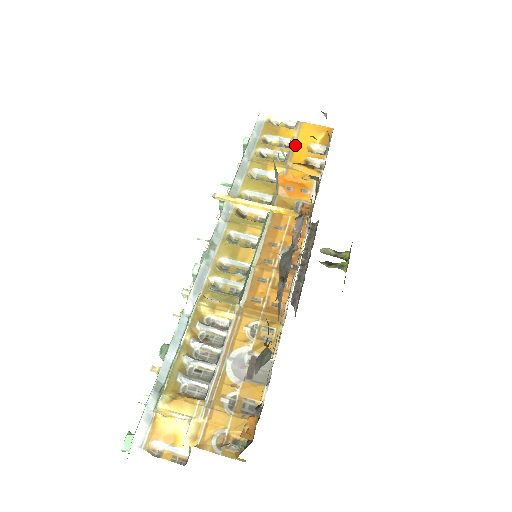
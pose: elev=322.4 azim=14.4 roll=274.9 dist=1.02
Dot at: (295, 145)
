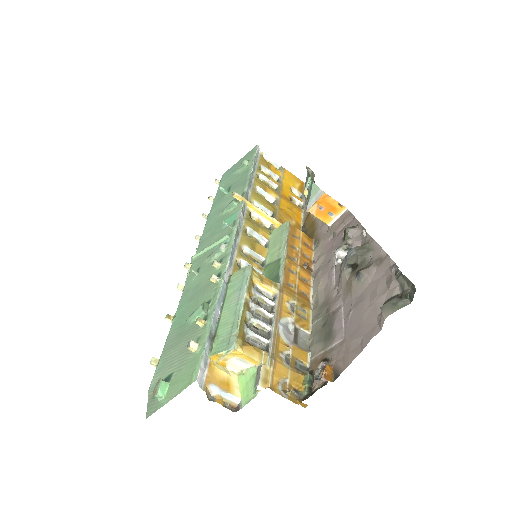
Dot at: (283, 183)
